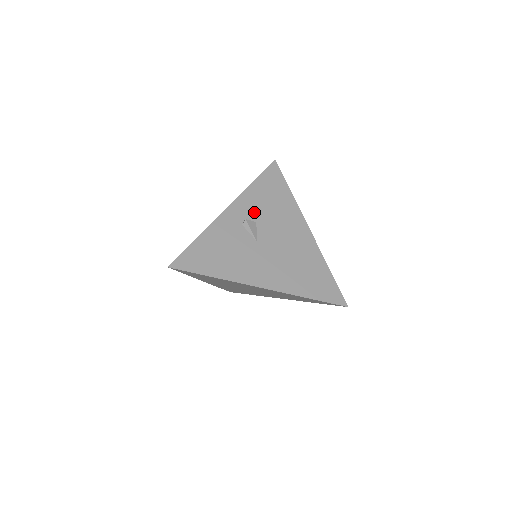
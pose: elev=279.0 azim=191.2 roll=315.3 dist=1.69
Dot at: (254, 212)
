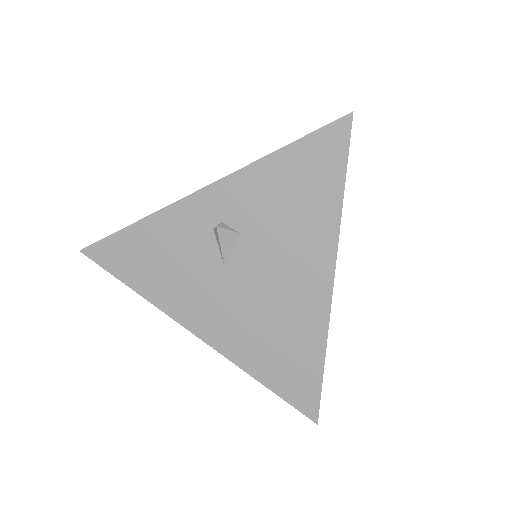
Dot at: (246, 213)
